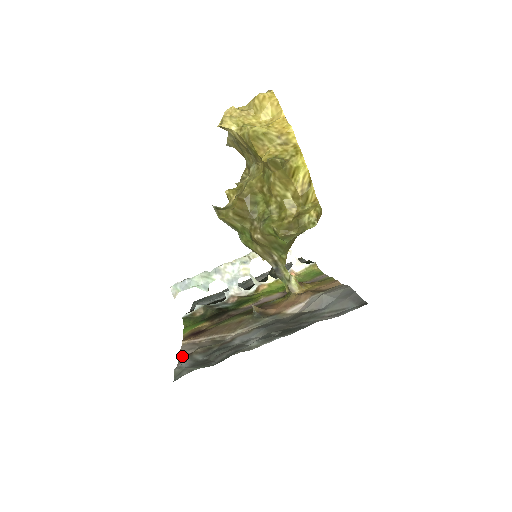
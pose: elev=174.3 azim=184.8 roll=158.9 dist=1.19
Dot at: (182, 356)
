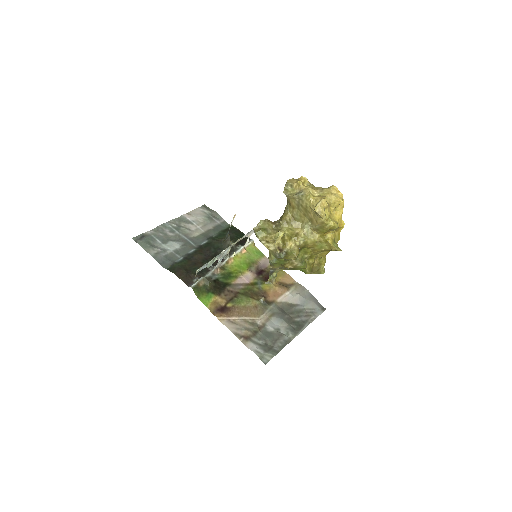
Dot at: (240, 337)
